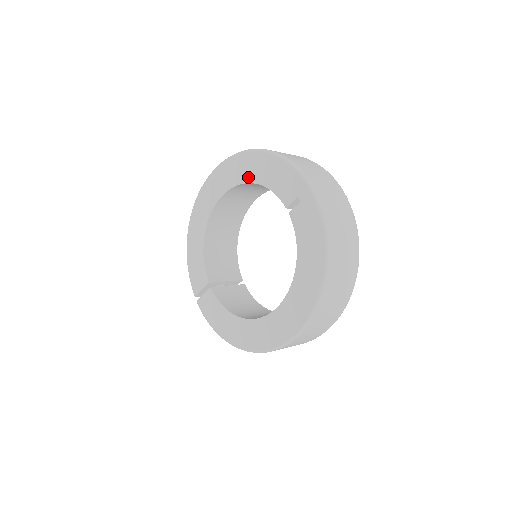
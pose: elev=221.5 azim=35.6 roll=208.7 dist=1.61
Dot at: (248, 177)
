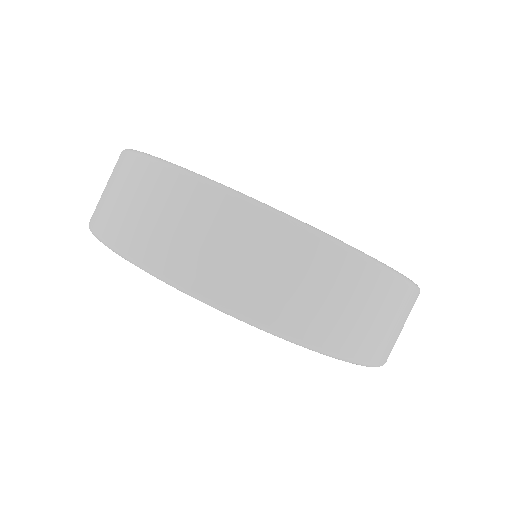
Dot at: occluded
